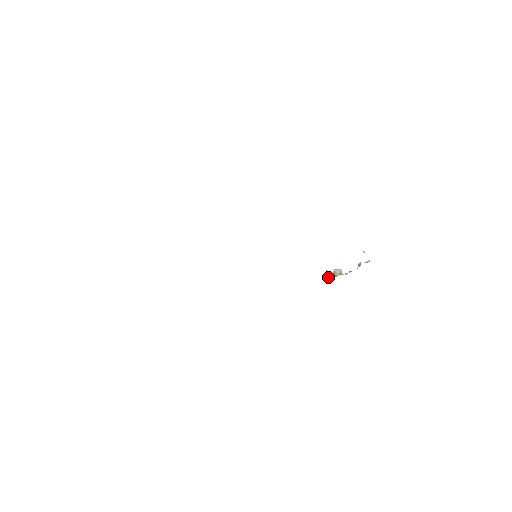
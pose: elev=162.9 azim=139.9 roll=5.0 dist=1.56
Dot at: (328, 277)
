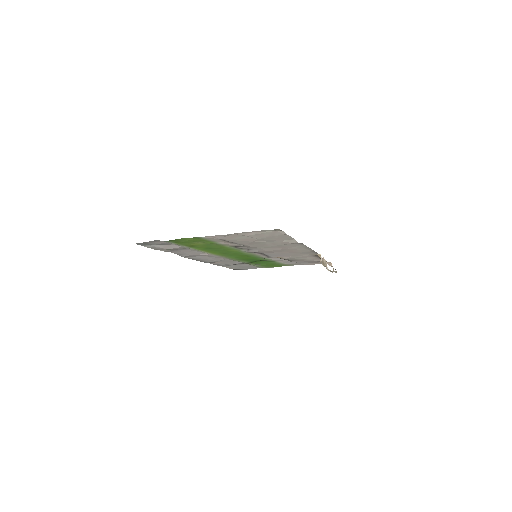
Dot at: (321, 262)
